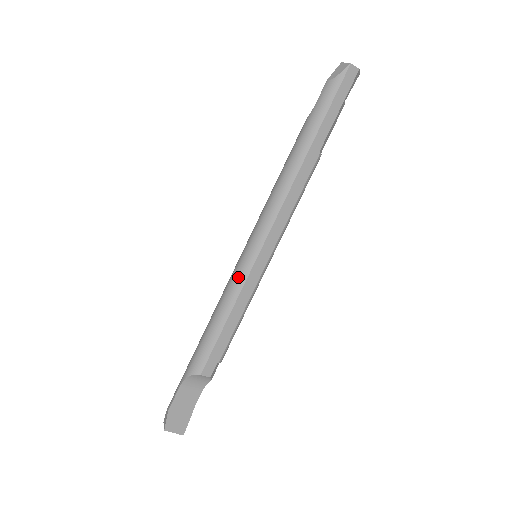
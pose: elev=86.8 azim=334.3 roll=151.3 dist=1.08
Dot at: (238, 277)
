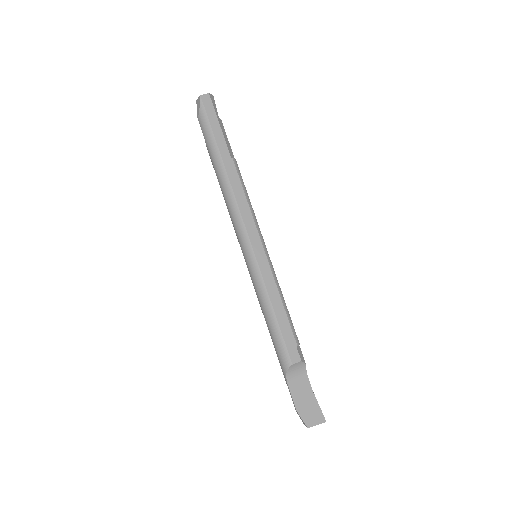
Dot at: (255, 278)
